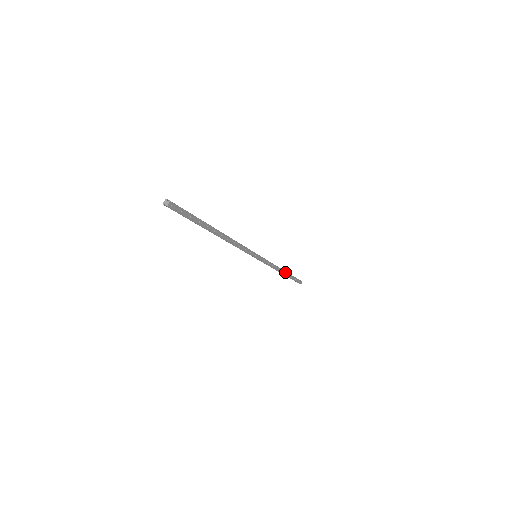
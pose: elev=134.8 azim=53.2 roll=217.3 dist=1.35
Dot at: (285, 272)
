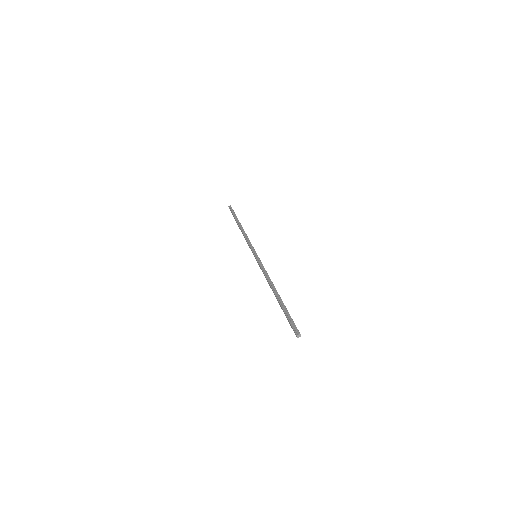
Dot at: (241, 225)
